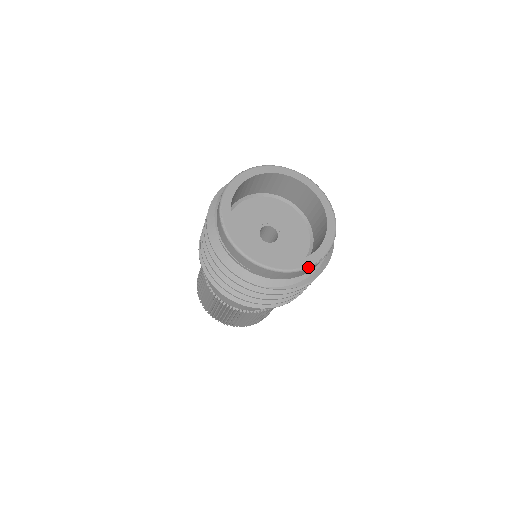
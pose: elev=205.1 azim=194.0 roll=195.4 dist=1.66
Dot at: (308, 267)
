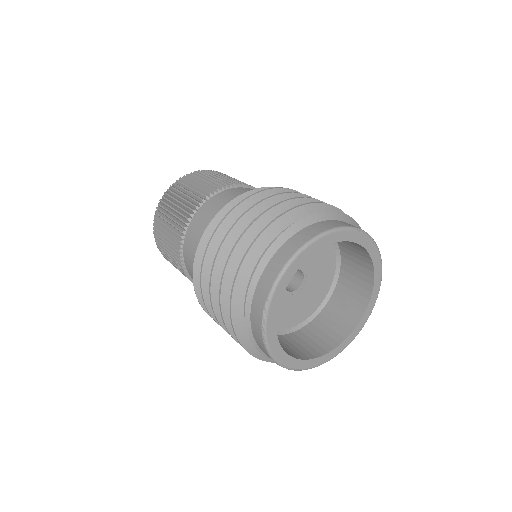
Dot at: occluded
